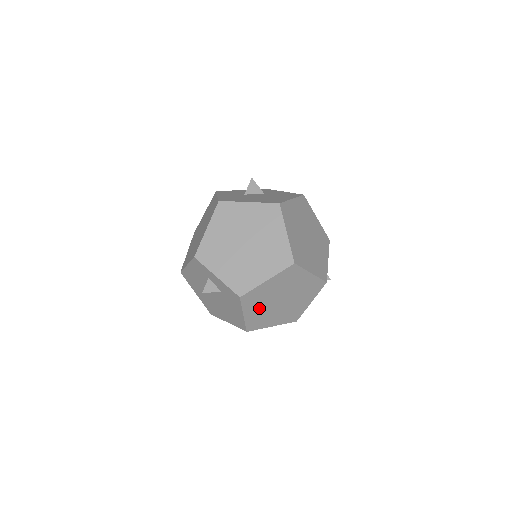
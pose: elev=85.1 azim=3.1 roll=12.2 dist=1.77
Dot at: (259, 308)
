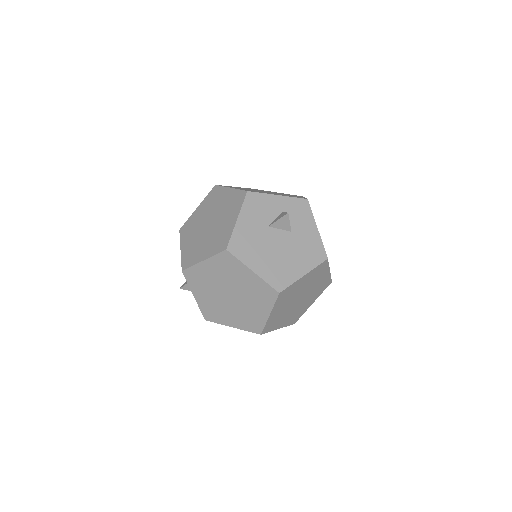
Dot at: occluded
